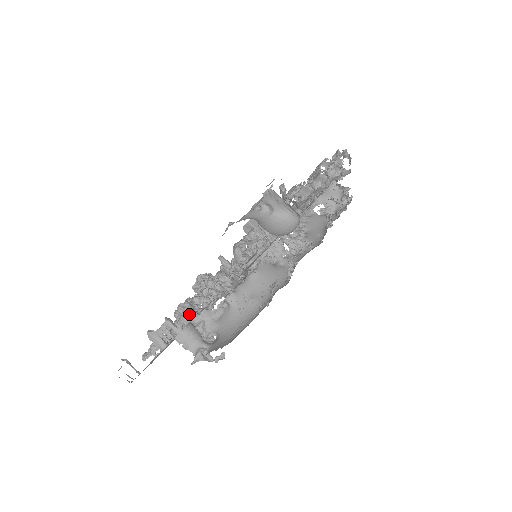
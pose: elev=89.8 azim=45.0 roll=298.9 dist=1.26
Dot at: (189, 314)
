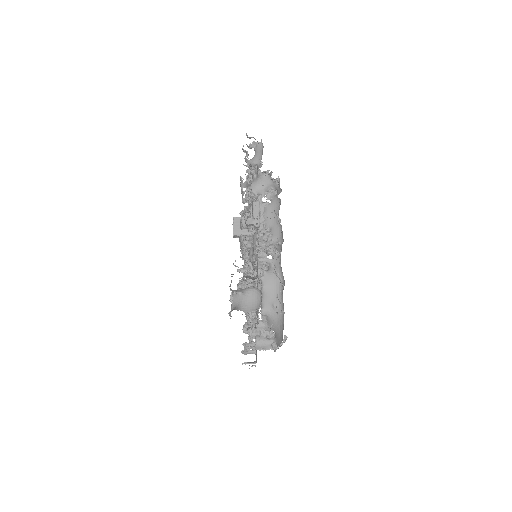
Dot at: (251, 332)
